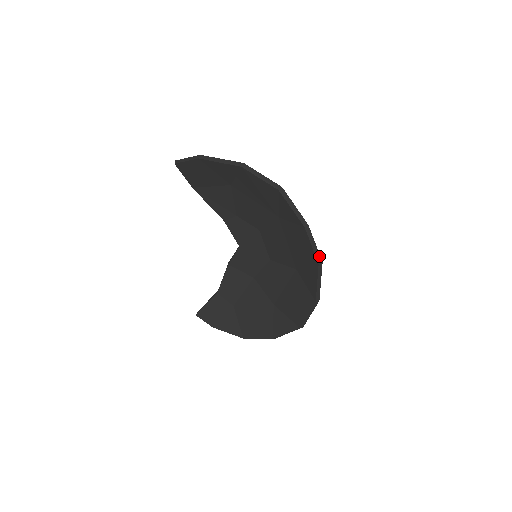
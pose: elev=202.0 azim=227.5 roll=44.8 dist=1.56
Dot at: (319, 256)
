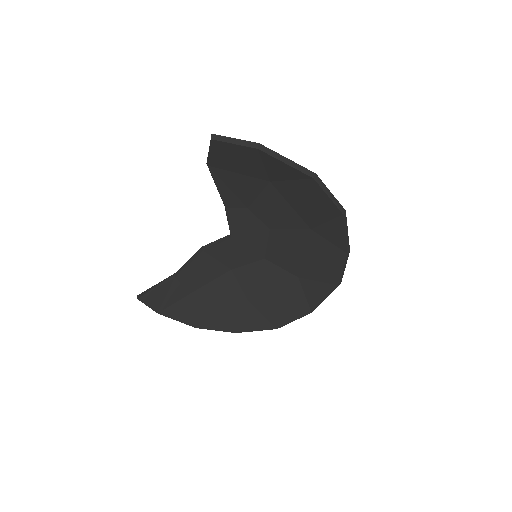
Dot at: occluded
